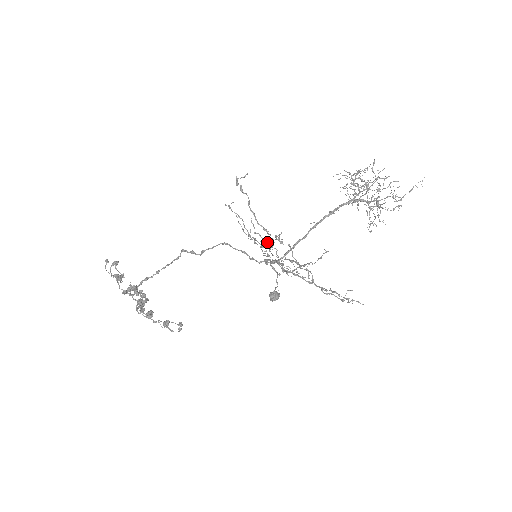
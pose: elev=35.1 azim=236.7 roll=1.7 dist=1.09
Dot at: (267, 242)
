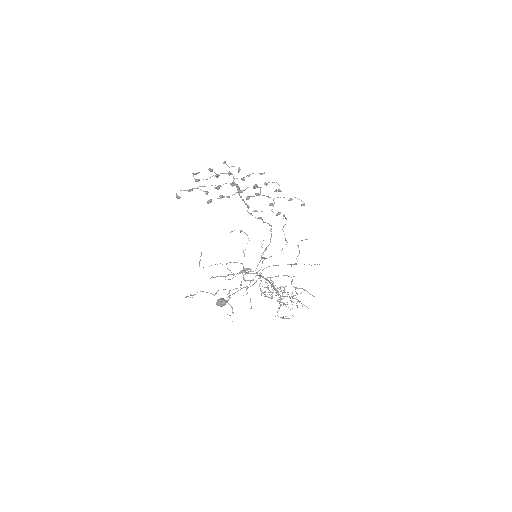
Dot at: occluded
